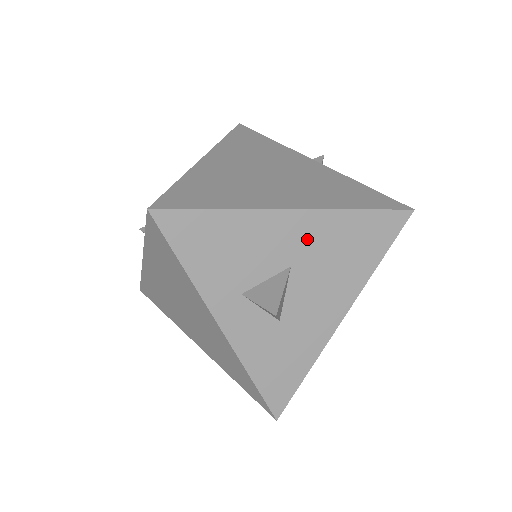
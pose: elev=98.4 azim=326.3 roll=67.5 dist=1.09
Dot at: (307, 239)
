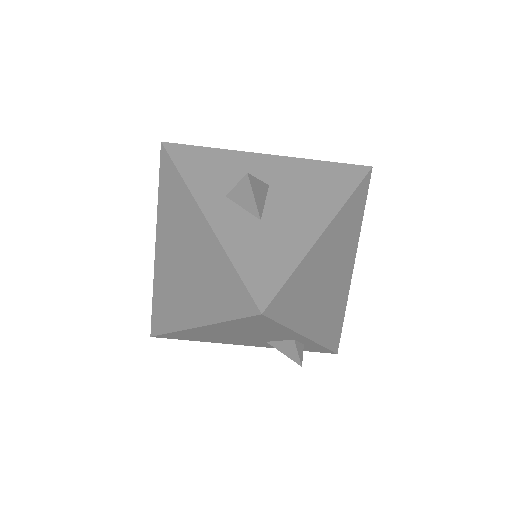
Dot at: (281, 171)
